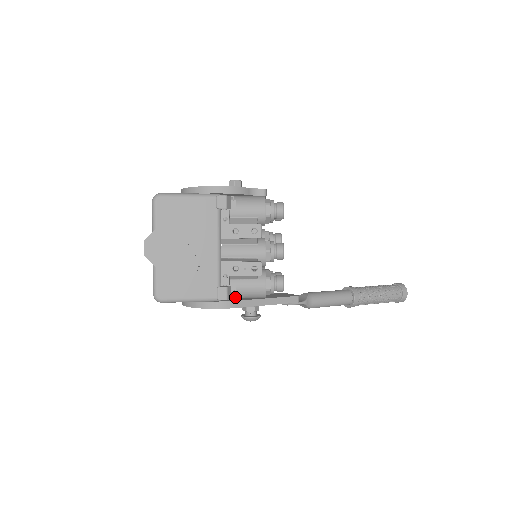
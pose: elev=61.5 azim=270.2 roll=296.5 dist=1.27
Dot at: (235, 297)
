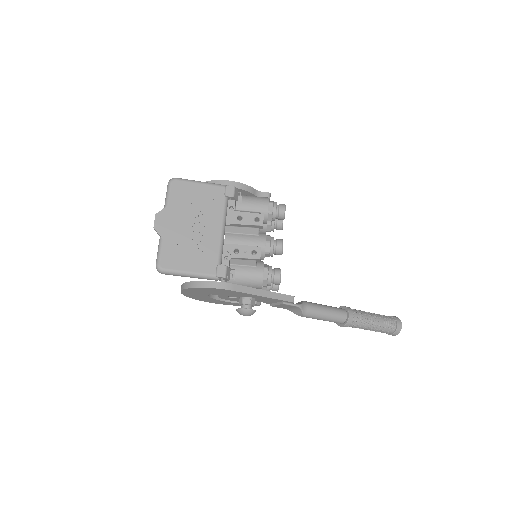
Dot at: occluded
